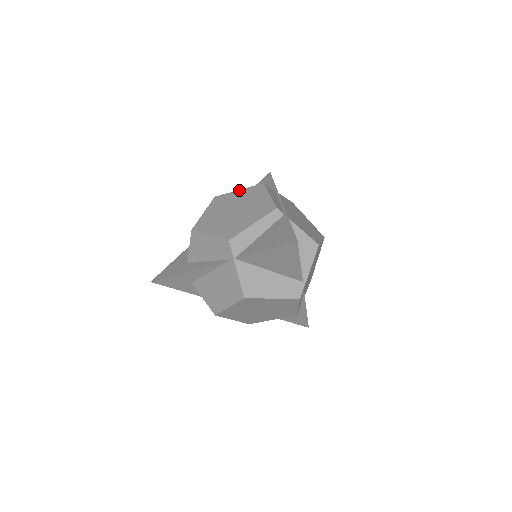
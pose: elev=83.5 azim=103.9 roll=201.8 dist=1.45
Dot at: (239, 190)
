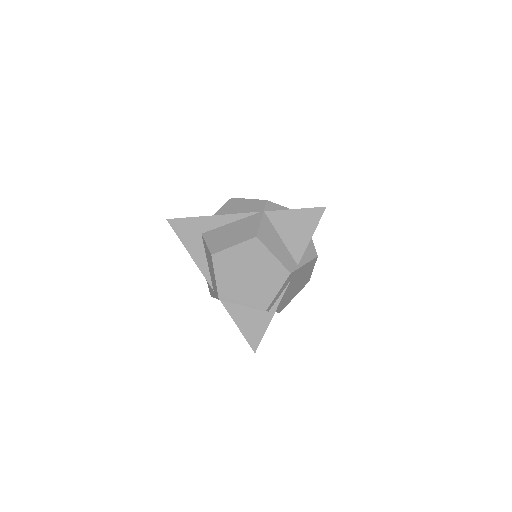
Dot at: occluded
